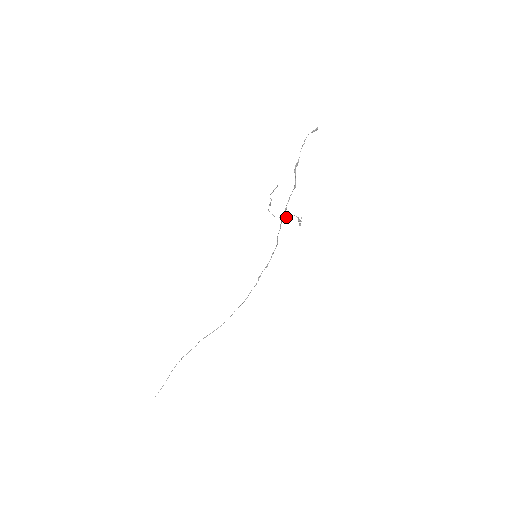
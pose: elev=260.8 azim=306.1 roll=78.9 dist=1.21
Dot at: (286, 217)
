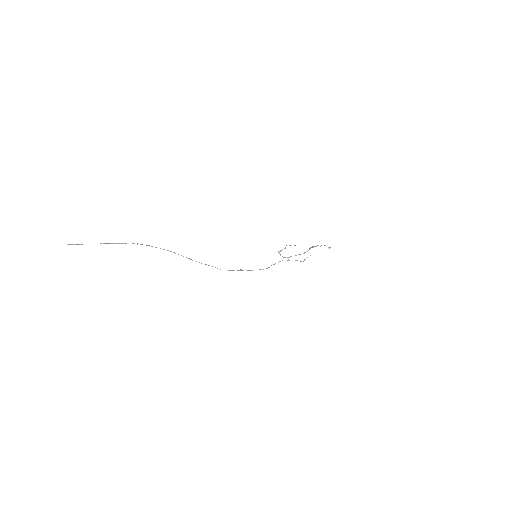
Dot at: occluded
